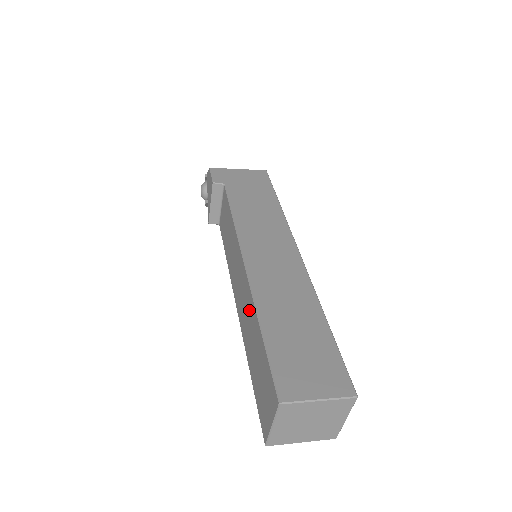
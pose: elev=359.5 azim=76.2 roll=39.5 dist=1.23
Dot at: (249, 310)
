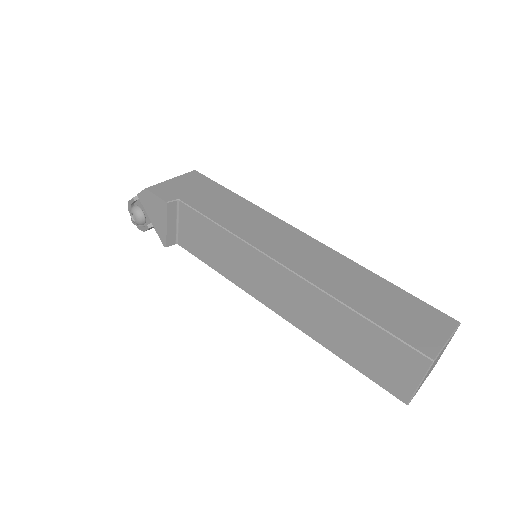
Dot at: (317, 305)
